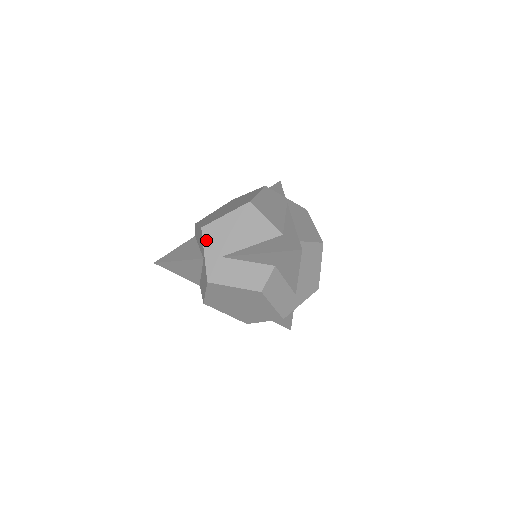
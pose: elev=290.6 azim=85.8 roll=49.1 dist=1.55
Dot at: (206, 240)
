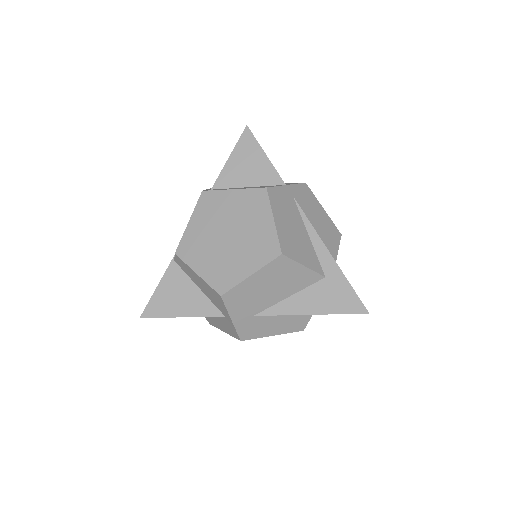
Dot at: (230, 306)
